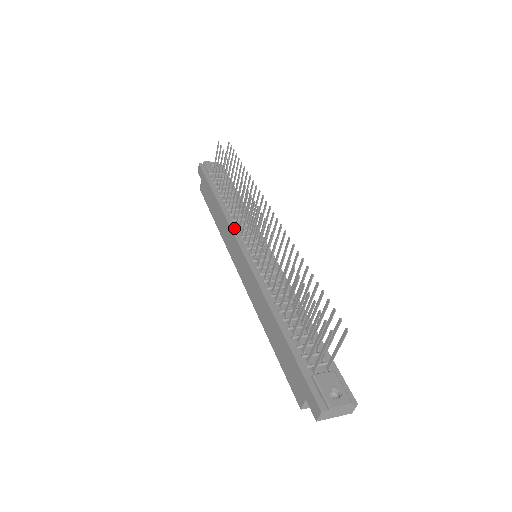
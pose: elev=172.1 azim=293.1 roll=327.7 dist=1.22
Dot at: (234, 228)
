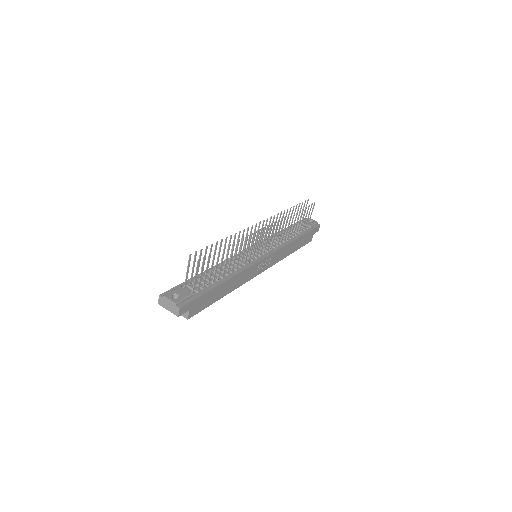
Dot at: occluded
